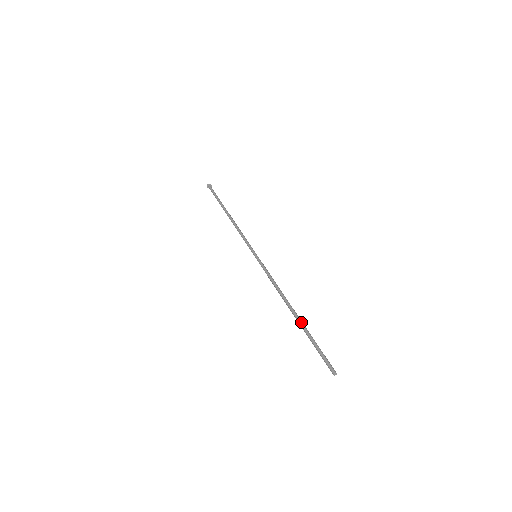
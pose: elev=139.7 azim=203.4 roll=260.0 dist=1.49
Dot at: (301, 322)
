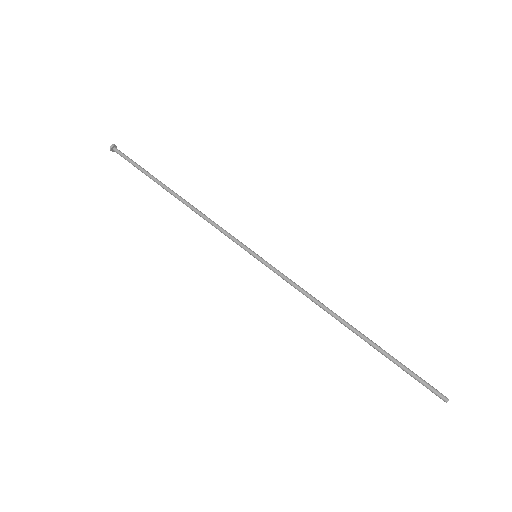
Dot at: occluded
